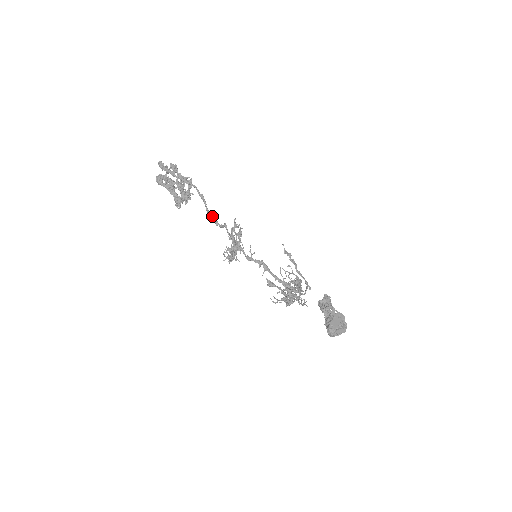
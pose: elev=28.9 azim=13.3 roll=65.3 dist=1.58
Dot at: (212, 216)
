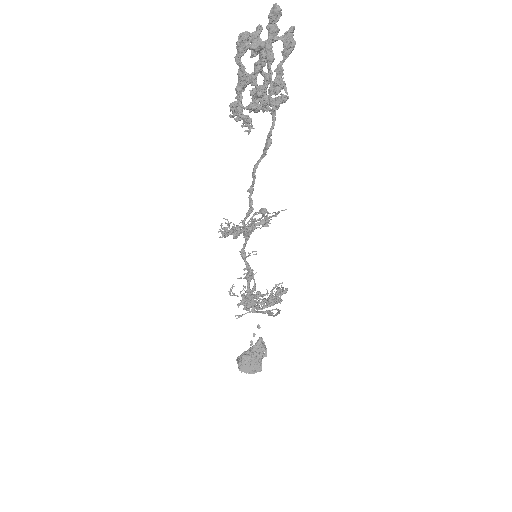
Dot at: (254, 178)
